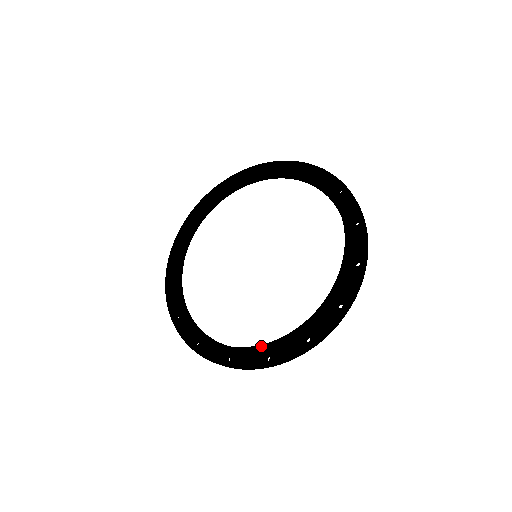
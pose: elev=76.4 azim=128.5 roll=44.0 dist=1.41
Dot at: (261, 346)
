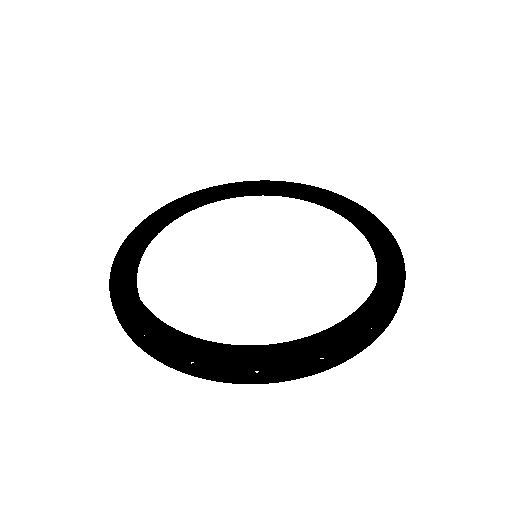
Dot at: (196, 339)
